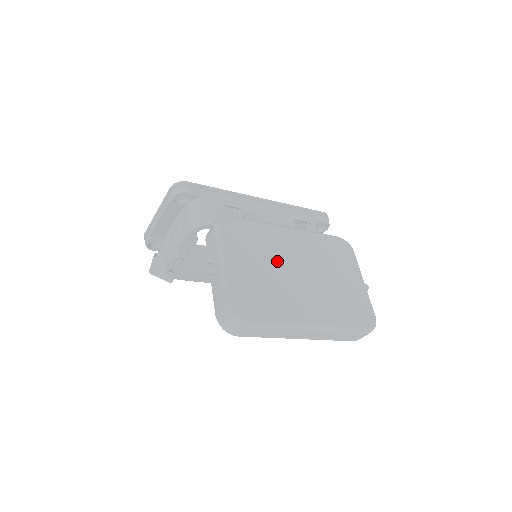
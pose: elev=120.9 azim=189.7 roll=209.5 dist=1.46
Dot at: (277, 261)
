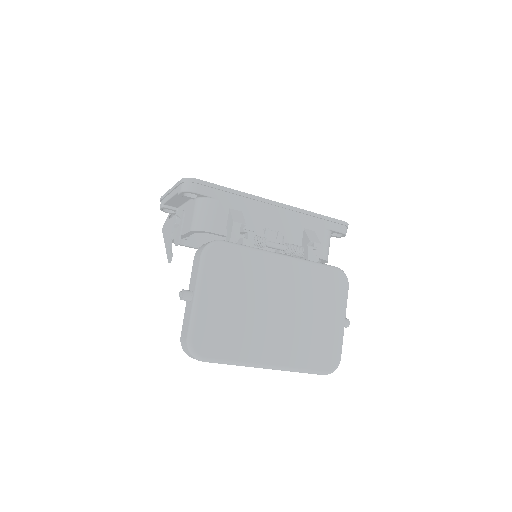
Dot at: (256, 296)
